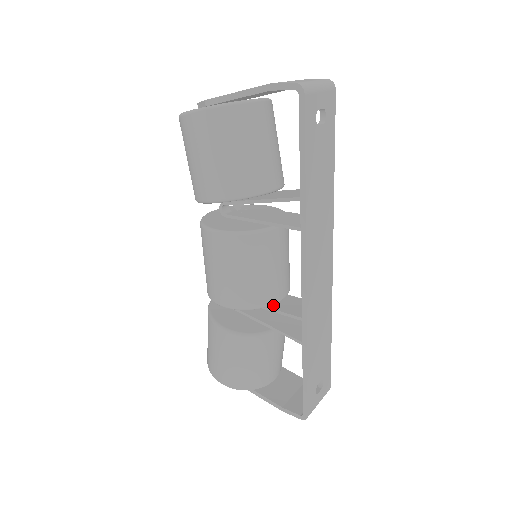
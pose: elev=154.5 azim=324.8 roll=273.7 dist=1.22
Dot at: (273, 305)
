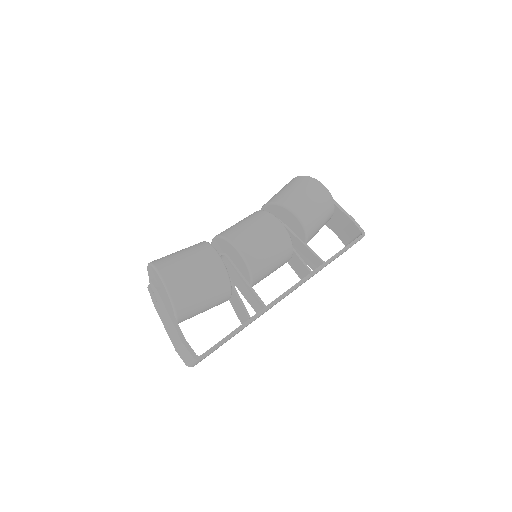
Dot at: (247, 284)
